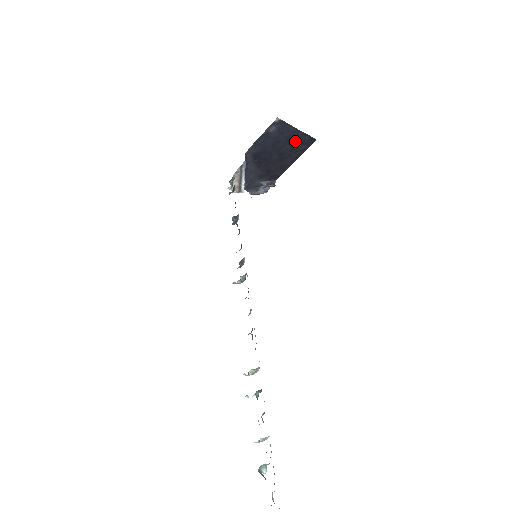
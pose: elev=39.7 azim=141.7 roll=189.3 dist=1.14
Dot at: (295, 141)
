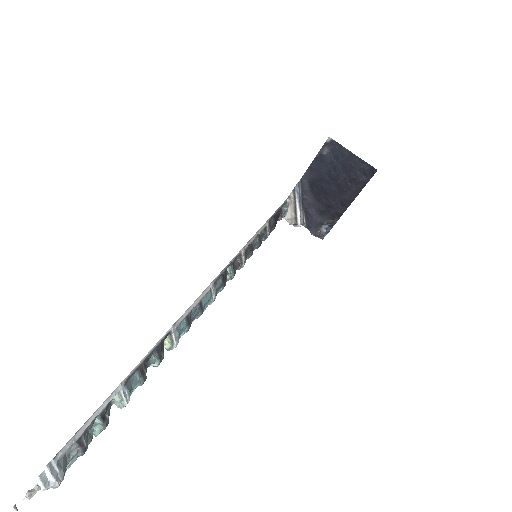
Dot at: (353, 169)
